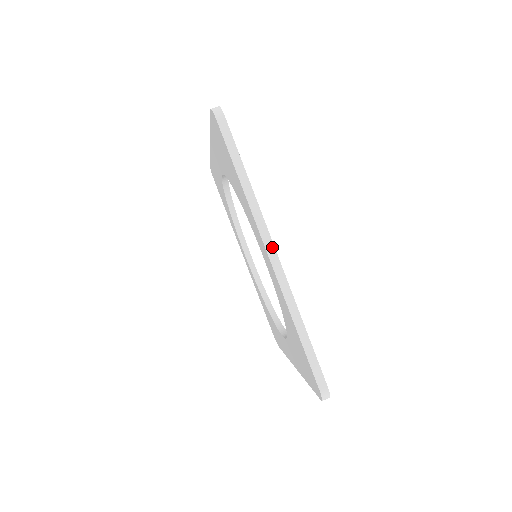
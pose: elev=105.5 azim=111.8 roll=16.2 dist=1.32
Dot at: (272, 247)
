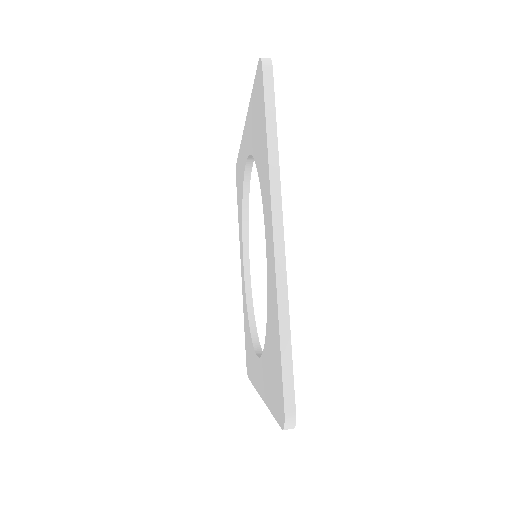
Dot at: occluded
